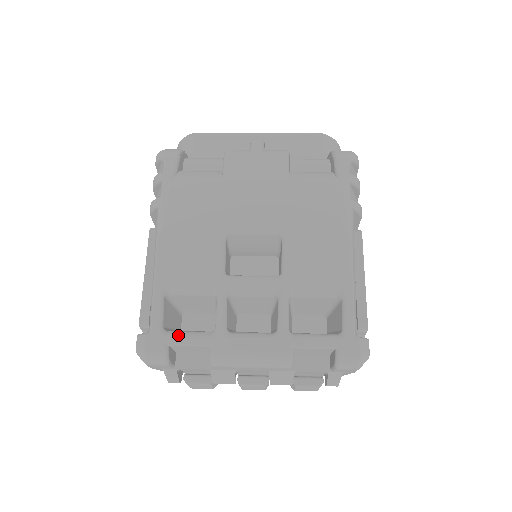
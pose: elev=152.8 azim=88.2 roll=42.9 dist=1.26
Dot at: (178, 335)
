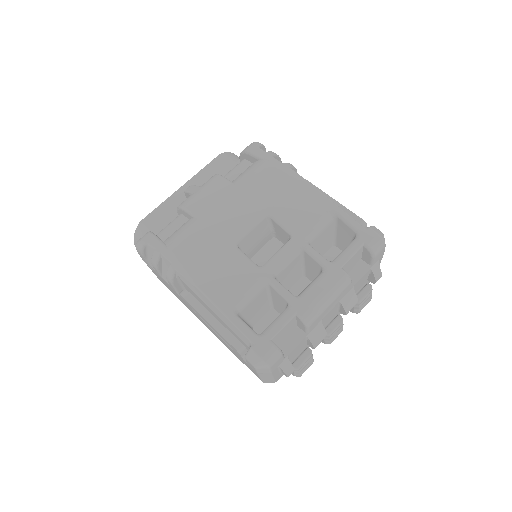
Dot at: (271, 328)
